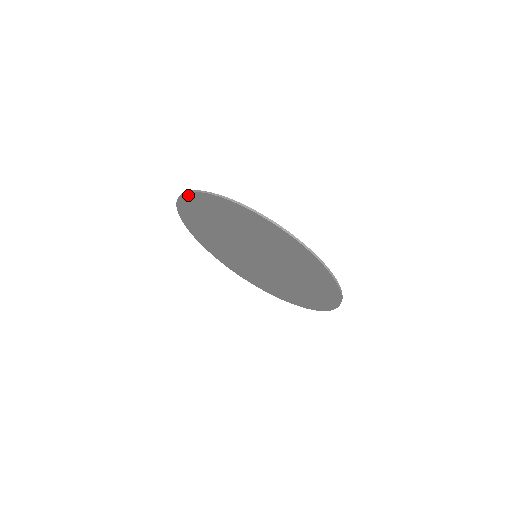
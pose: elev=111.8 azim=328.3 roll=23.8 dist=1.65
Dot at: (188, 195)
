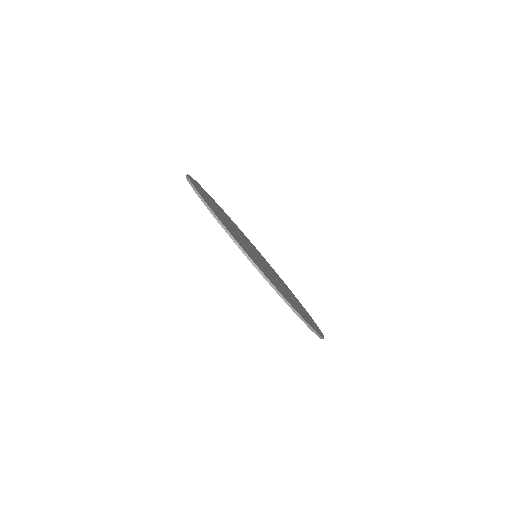
Dot at: occluded
